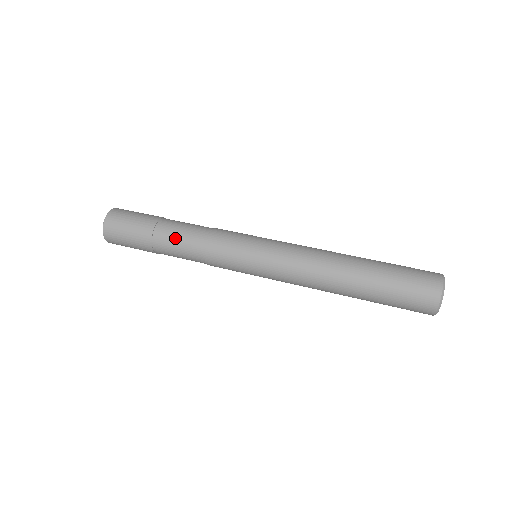
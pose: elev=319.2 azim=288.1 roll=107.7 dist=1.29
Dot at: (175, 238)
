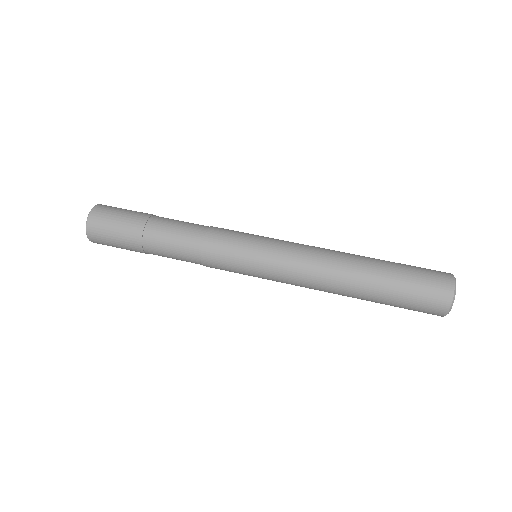
Dot at: (167, 244)
